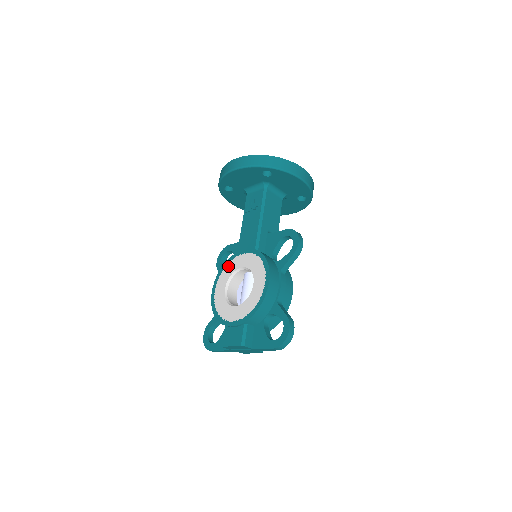
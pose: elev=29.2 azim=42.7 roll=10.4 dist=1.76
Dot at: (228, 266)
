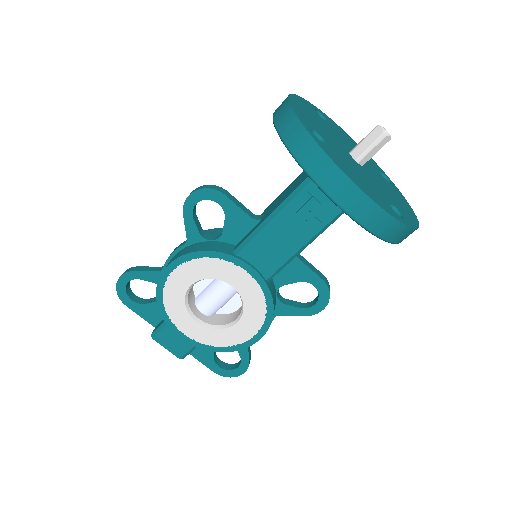
Dot at: (212, 262)
